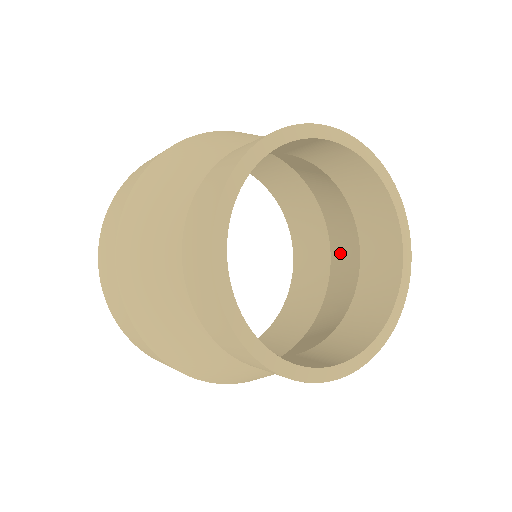
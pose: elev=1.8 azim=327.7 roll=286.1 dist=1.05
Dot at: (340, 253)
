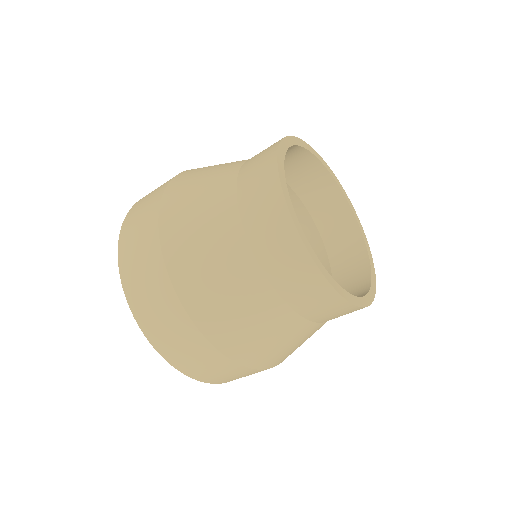
Dot at: occluded
